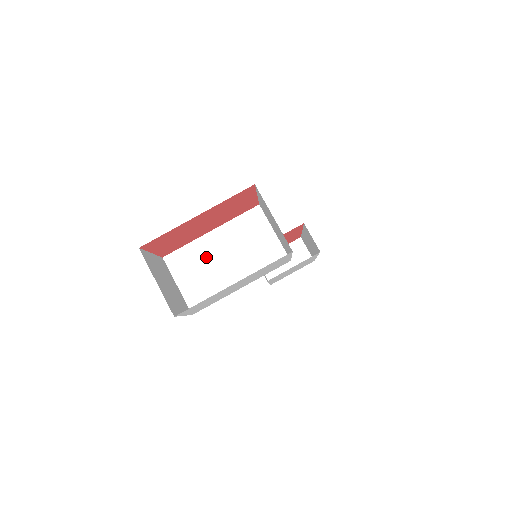
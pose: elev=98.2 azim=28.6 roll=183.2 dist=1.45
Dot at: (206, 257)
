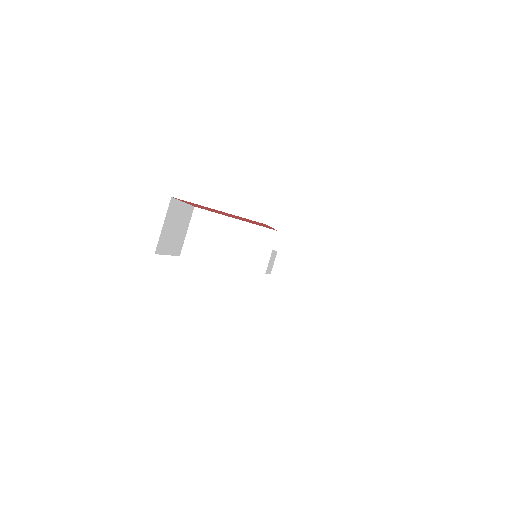
Dot at: (218, 231)
